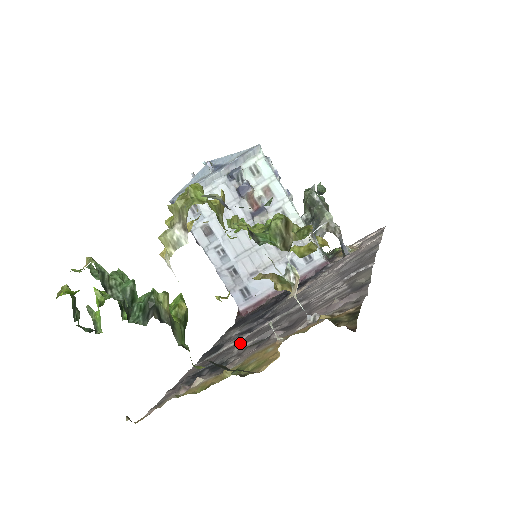
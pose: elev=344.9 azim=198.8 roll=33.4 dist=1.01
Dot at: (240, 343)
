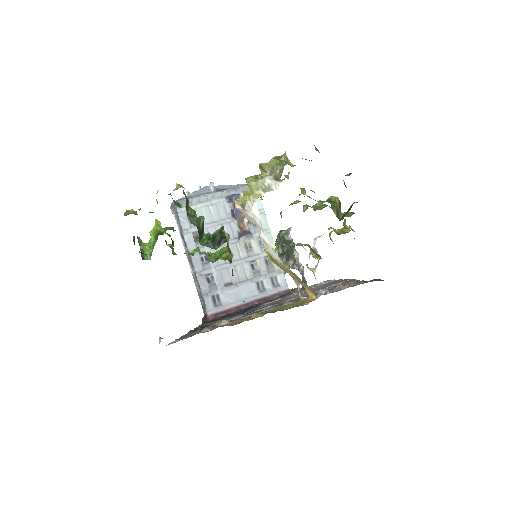
Dot at: (238, 318)
